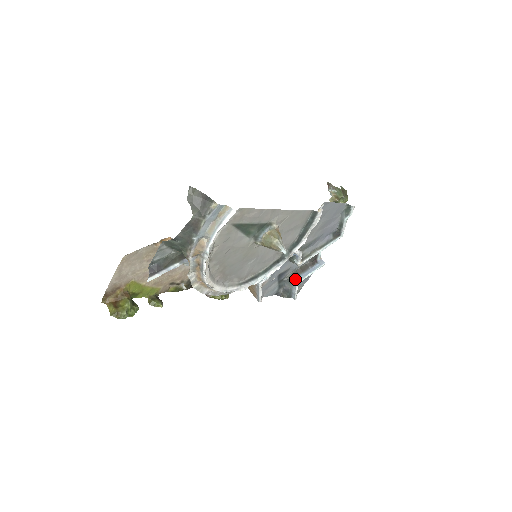
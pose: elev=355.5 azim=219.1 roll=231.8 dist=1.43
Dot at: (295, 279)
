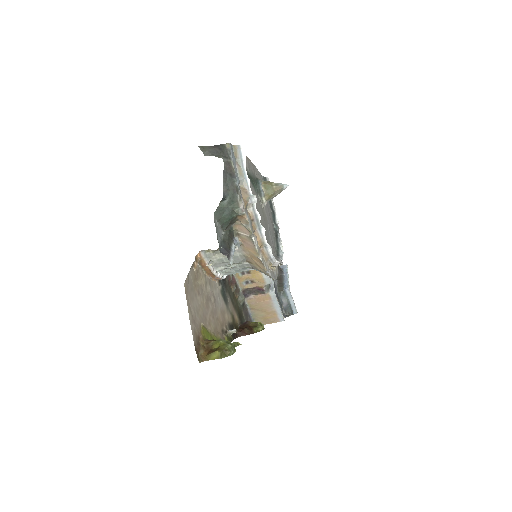
Dot at: (284, 288)
